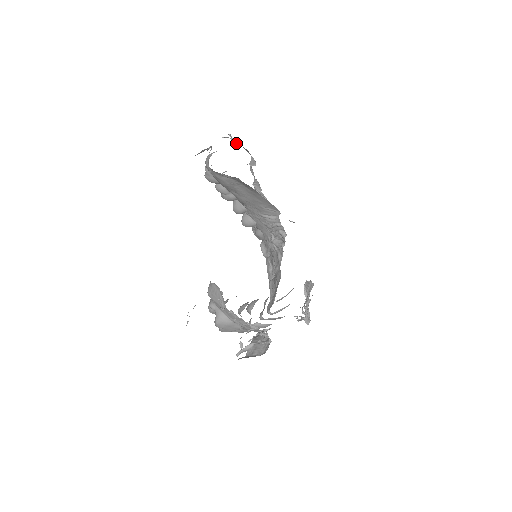
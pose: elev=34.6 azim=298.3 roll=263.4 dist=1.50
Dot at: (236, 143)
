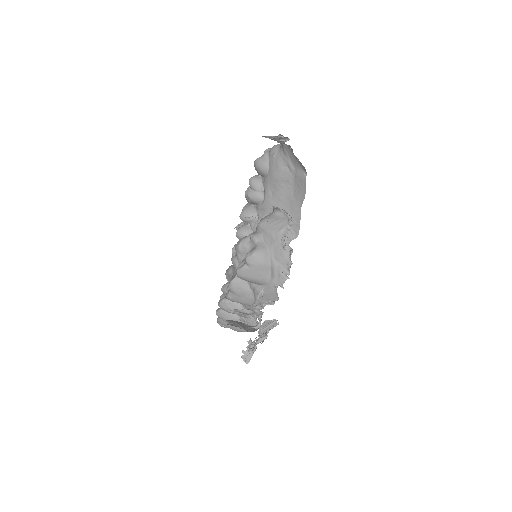
Dot at: occluded
